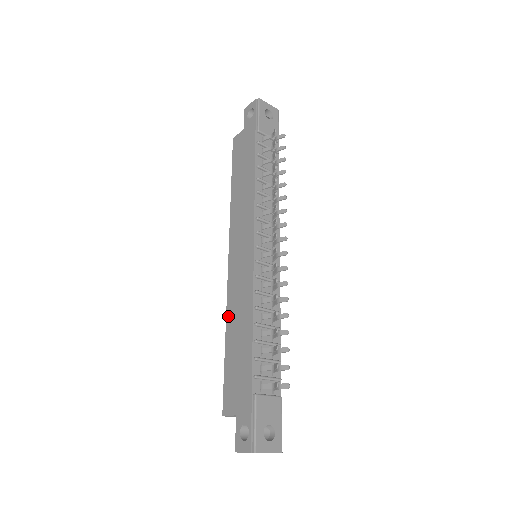
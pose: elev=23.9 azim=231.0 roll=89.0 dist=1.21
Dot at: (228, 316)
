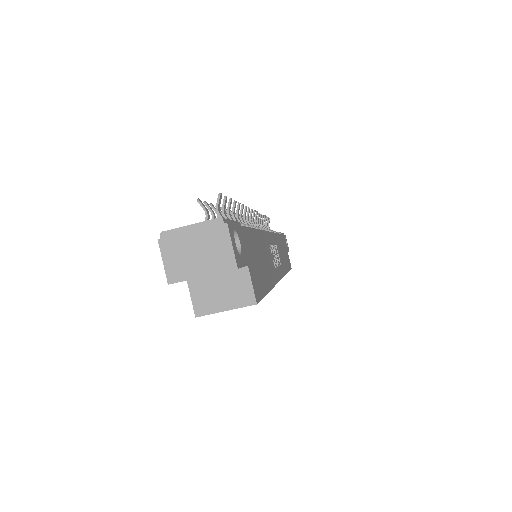
Dot at: occluded
